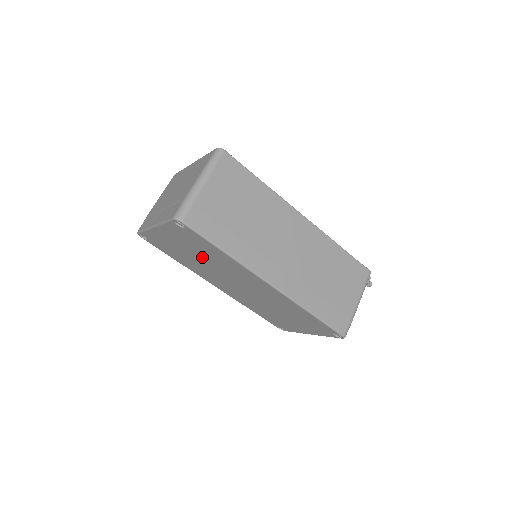
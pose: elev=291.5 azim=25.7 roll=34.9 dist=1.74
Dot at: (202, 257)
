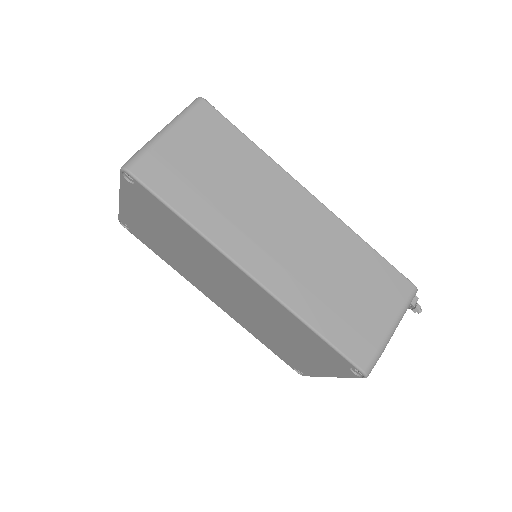
Dot at: (175, 242)
